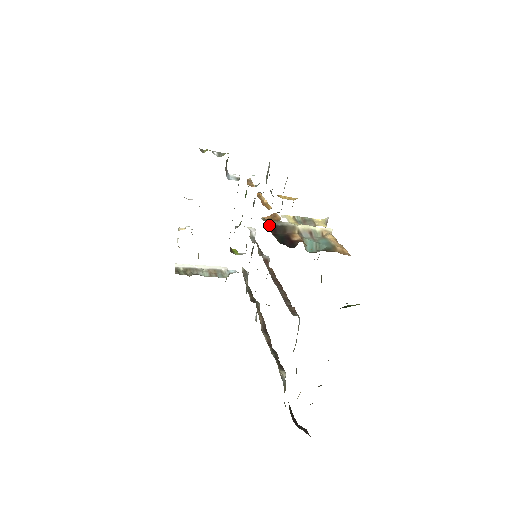
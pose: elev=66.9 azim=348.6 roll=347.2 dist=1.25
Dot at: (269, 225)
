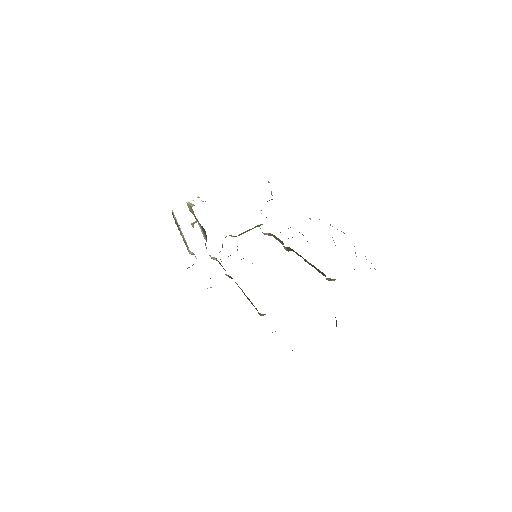
Dot at: occluded
